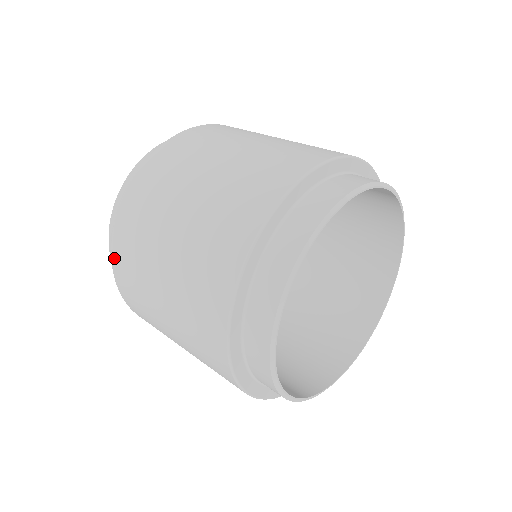
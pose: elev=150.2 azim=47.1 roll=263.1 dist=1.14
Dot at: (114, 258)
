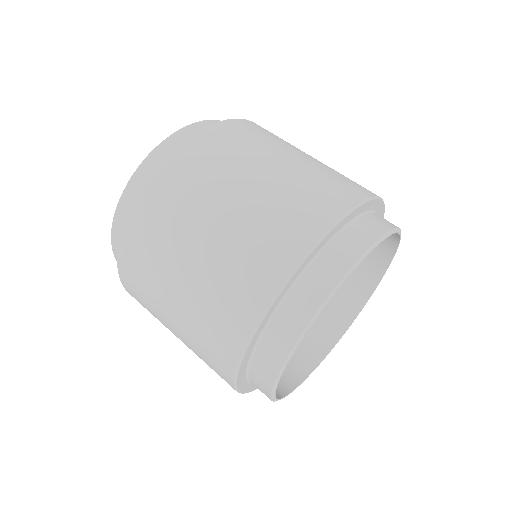
Dot at: occluded
